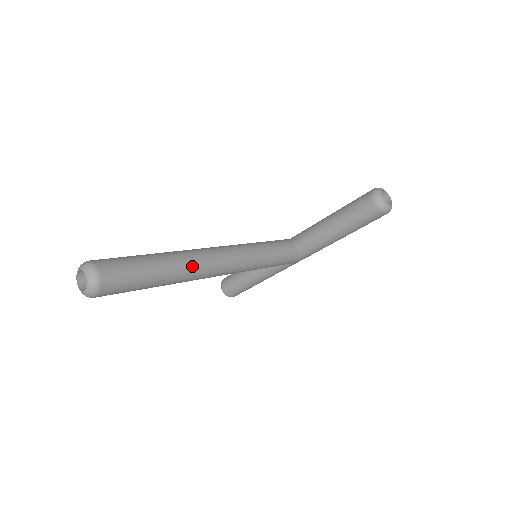
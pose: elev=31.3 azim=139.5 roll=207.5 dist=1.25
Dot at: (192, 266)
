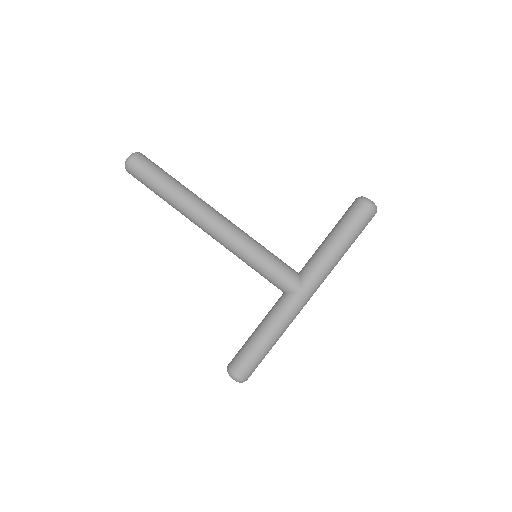
Dot at: (196, 197)
